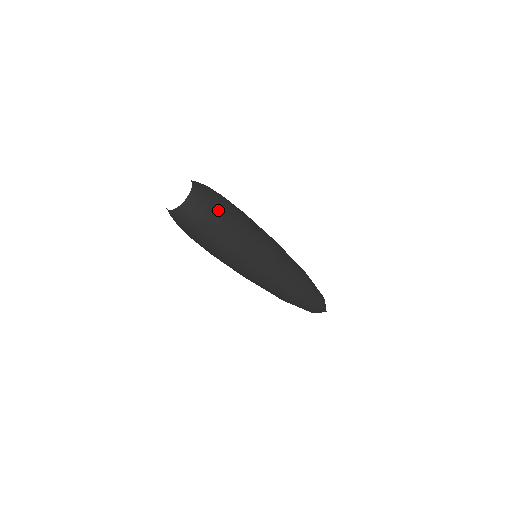
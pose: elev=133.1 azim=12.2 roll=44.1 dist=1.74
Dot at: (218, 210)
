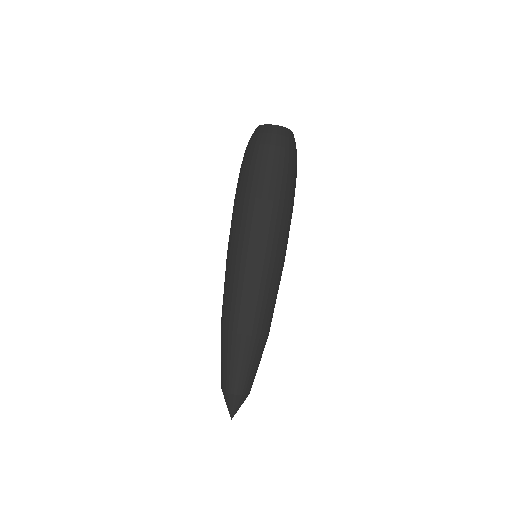
Dot at: (295, 164)
